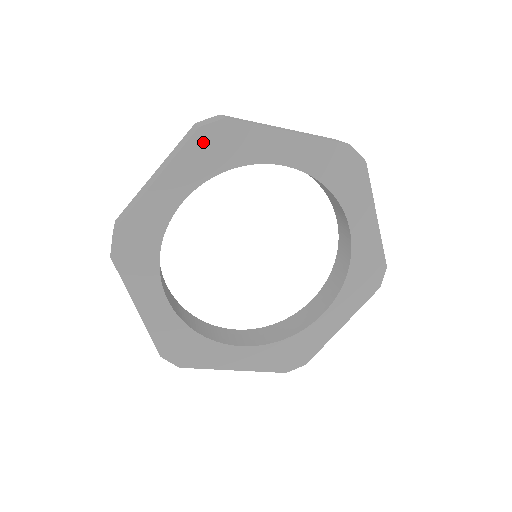
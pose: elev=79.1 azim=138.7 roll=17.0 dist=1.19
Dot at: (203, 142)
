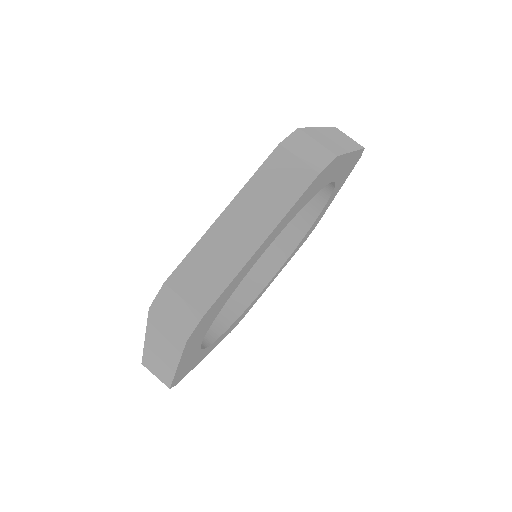
Dot at: (195, 334)
